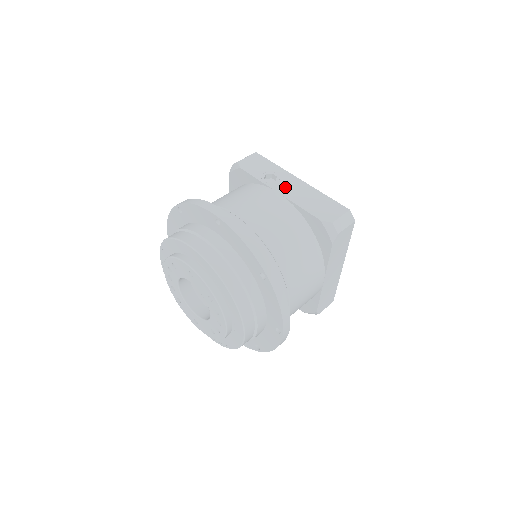
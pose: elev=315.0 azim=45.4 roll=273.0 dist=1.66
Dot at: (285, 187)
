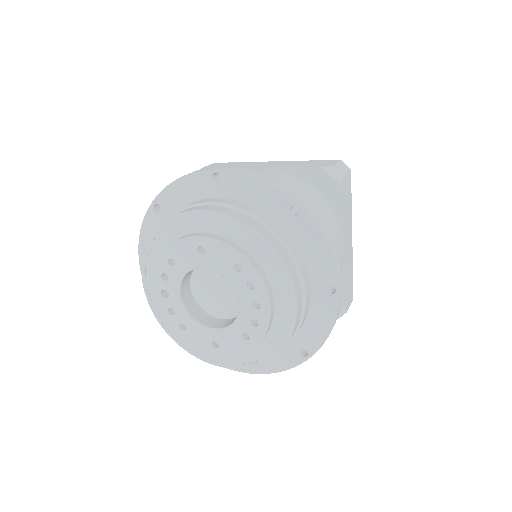
Dot at: (264, 165)
